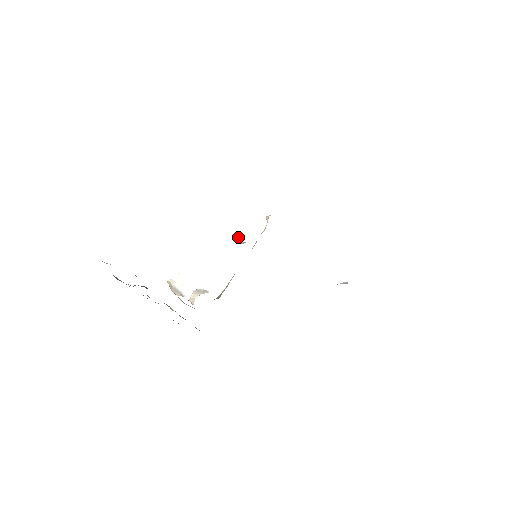
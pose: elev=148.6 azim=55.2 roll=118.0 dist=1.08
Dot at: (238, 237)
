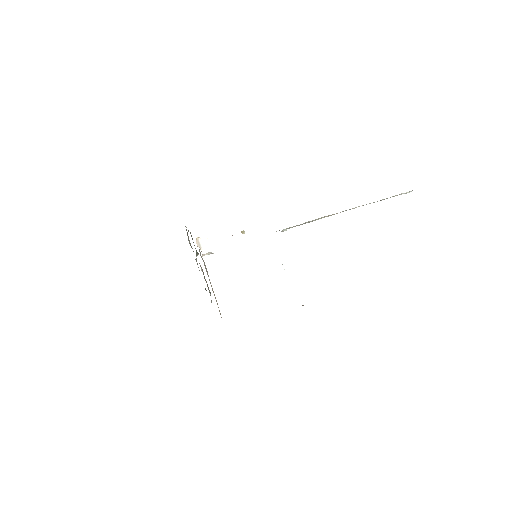
Dot at: (244, 231)
